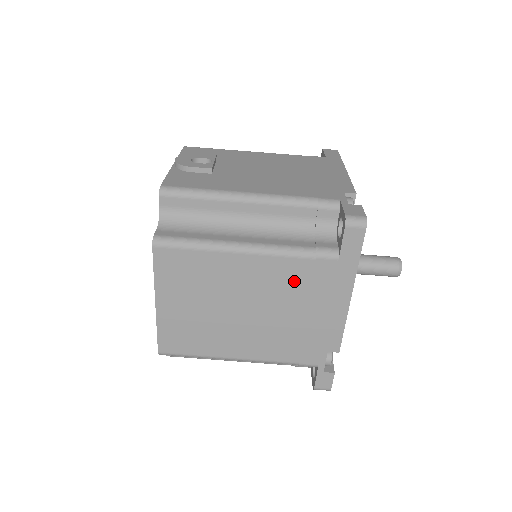
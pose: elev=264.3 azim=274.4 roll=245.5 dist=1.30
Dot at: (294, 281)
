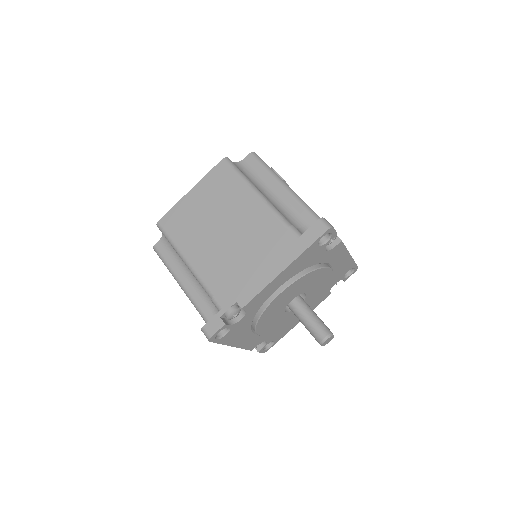
Dot at: (264, 233)
